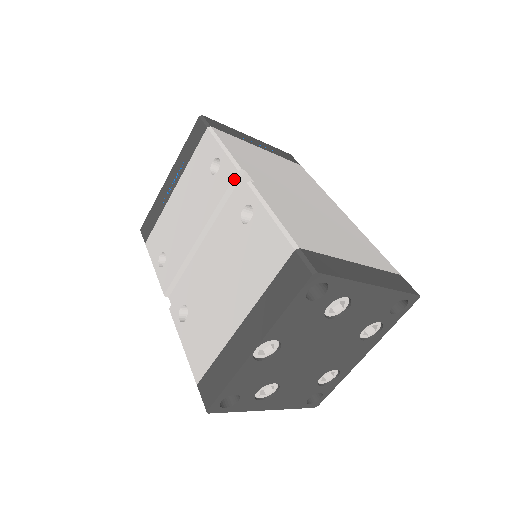
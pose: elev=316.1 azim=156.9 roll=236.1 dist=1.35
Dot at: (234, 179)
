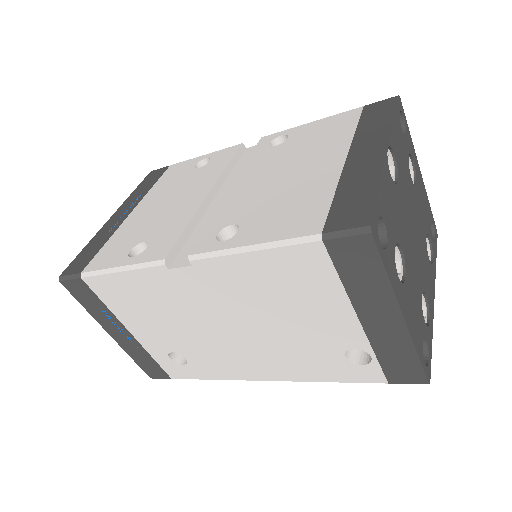
Dot at: (239, 149)
